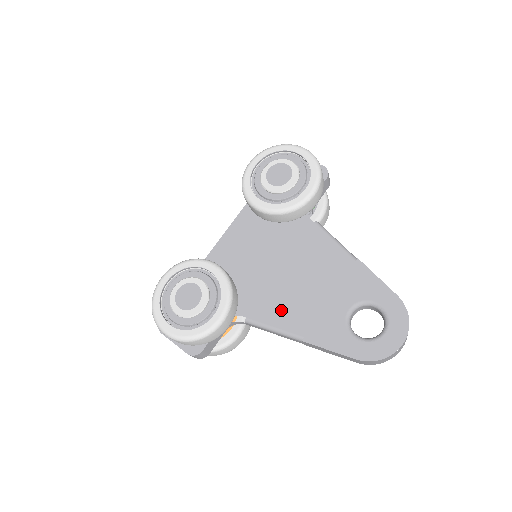
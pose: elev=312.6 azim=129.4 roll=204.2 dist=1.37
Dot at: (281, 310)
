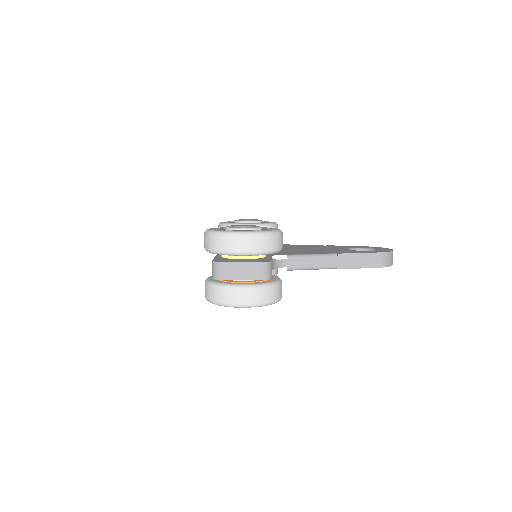
Dot at: (307, 252)
